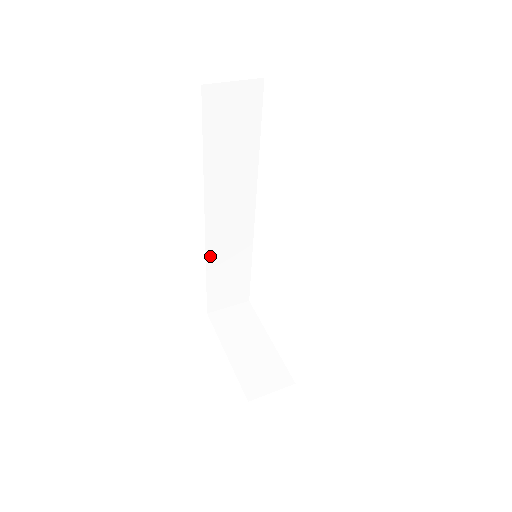
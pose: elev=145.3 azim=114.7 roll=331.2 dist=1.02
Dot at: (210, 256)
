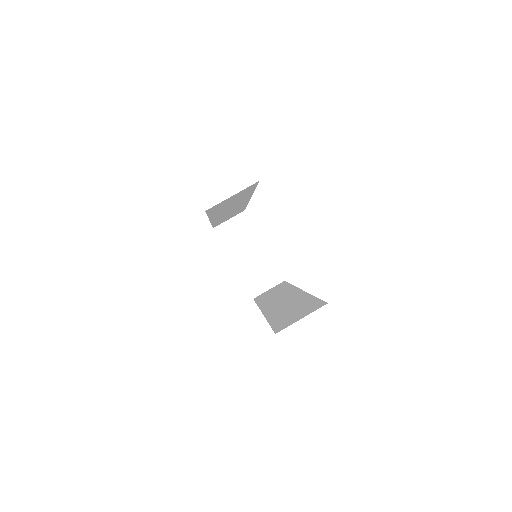
Dot at: (214, 222)
